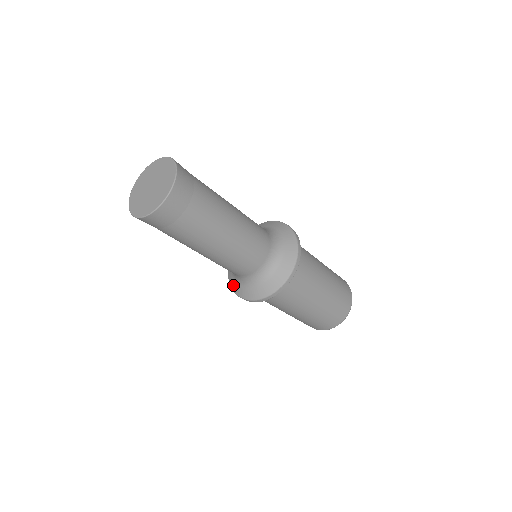
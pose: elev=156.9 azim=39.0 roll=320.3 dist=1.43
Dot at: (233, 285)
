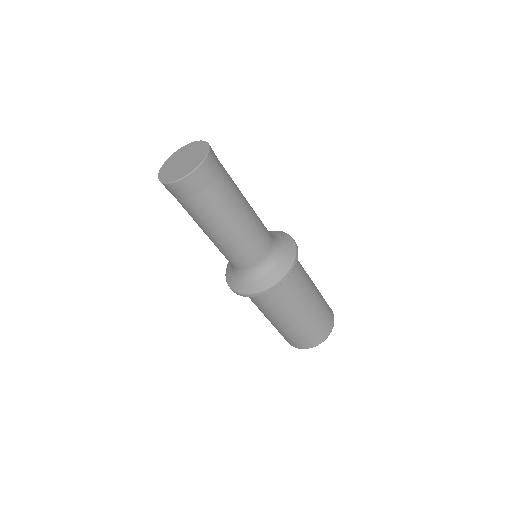
Dot at: occluded
